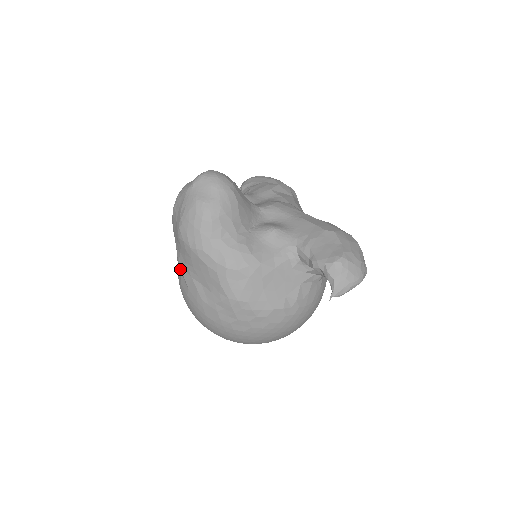
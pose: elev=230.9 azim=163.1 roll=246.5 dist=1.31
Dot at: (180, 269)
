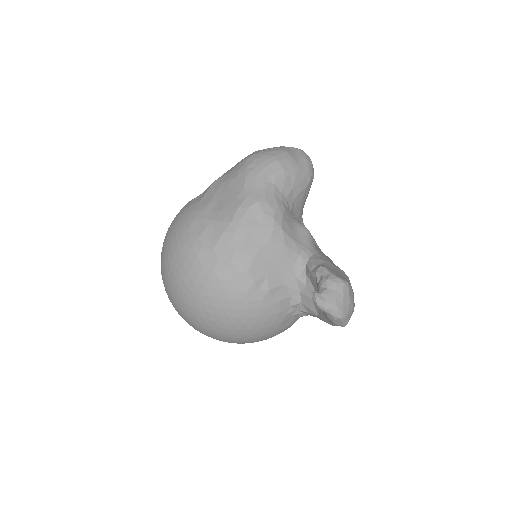
Dot at: (209, 187)
